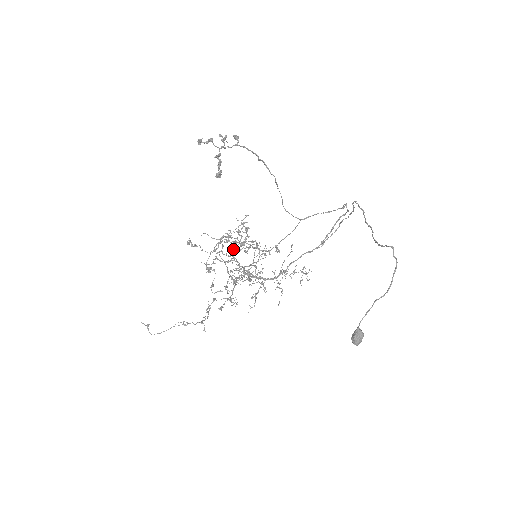
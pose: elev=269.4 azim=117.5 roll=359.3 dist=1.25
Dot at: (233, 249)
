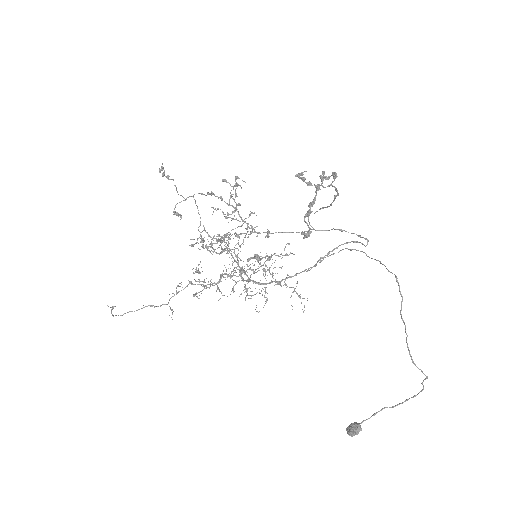
Dot at: (217, 209)
